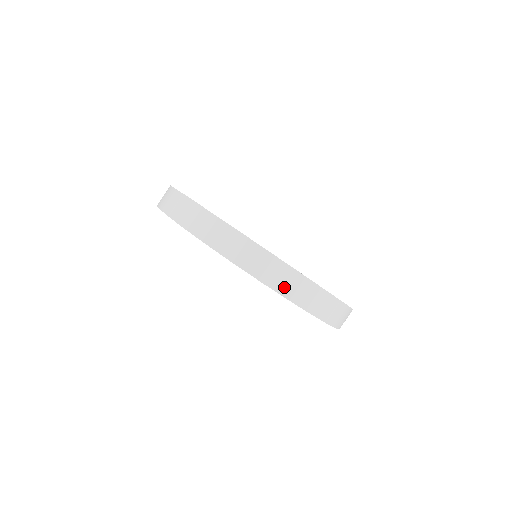
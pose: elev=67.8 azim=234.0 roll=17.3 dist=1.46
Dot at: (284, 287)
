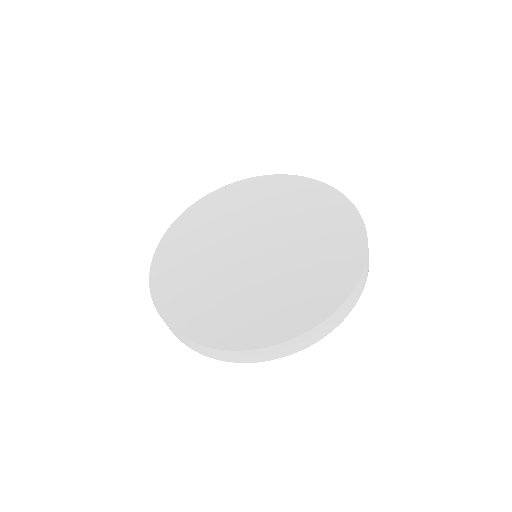
Dot at: (291, 351)
